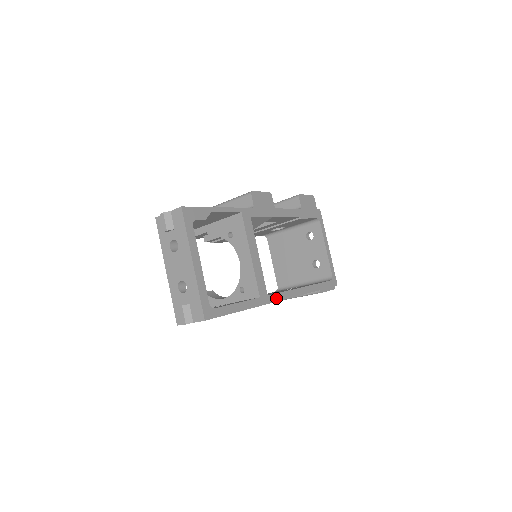
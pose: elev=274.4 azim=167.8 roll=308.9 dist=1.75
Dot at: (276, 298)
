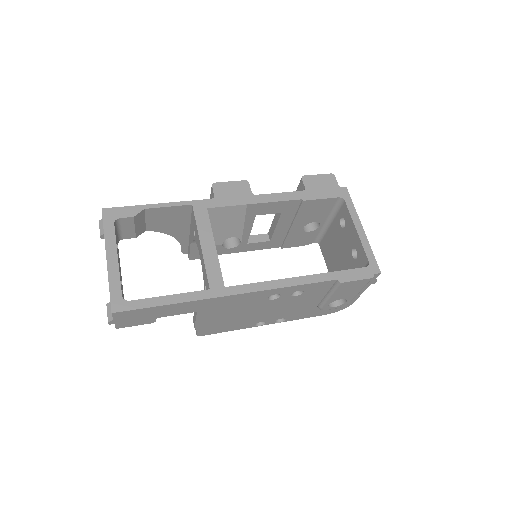
Dot at: (241, 290)
